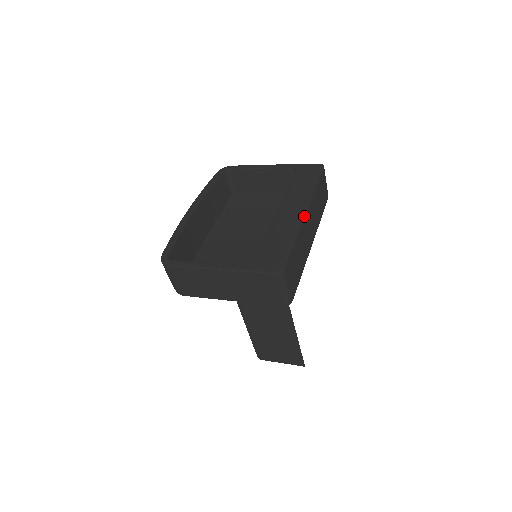
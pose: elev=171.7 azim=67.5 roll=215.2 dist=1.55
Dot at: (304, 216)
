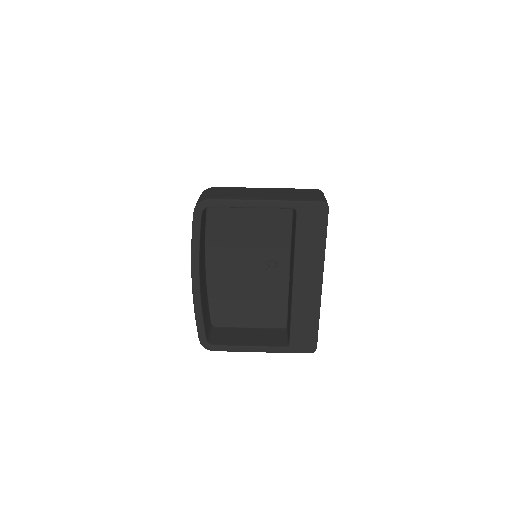
Dot at: (321, 291)
